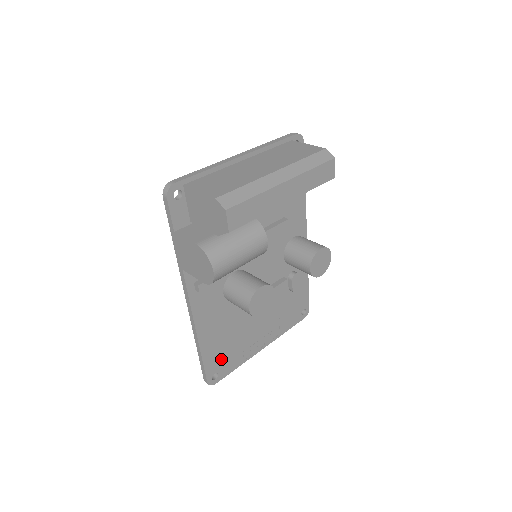
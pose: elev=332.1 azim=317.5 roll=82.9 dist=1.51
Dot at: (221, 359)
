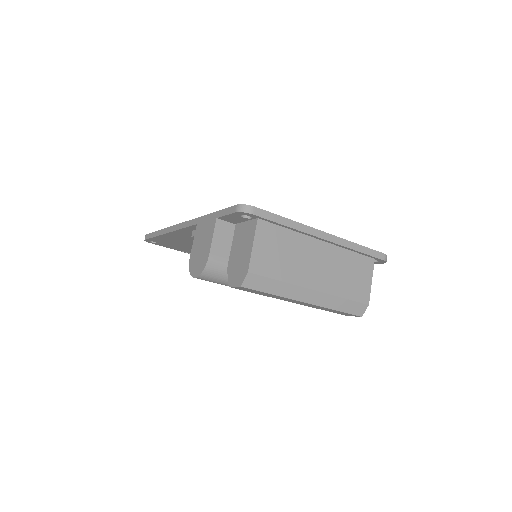
Dot at: (168, 243)
